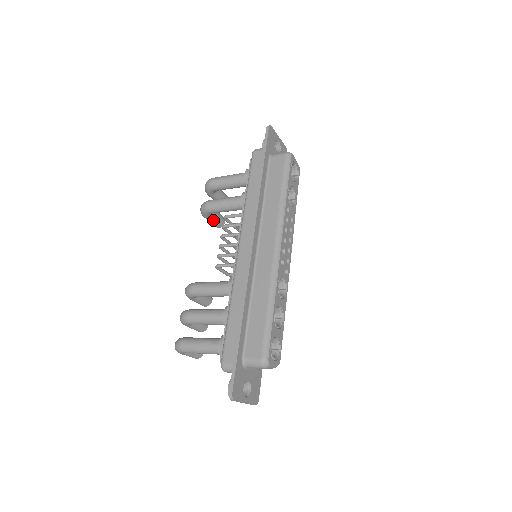
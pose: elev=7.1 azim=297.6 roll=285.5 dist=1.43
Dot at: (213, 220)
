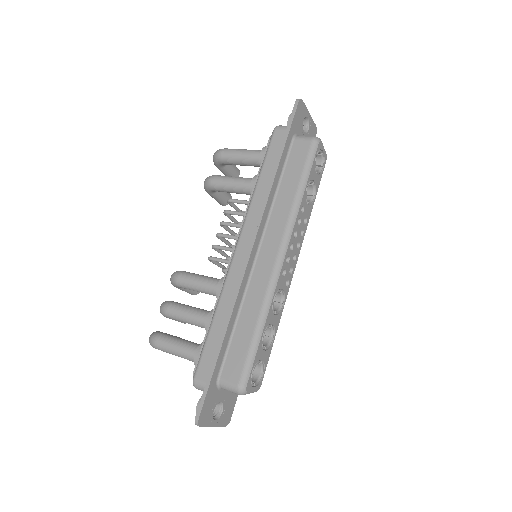
Dot at: (217, 197)
